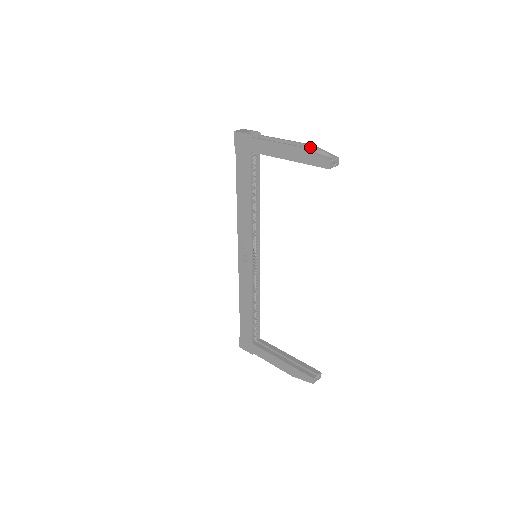
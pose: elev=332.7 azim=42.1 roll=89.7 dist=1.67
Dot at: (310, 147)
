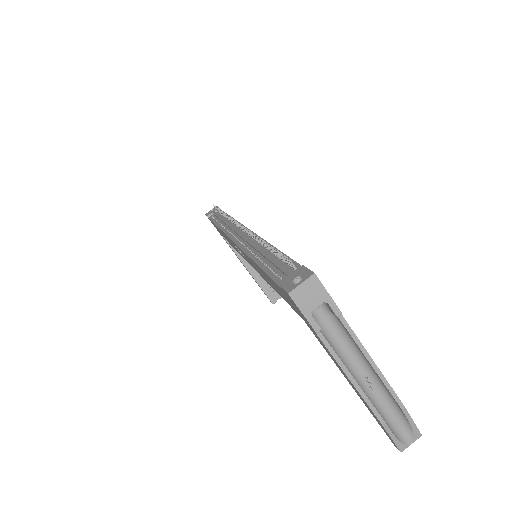
Dot at: (398, 406)
